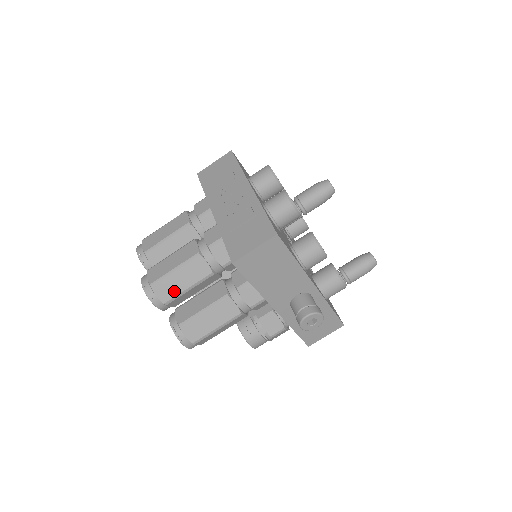
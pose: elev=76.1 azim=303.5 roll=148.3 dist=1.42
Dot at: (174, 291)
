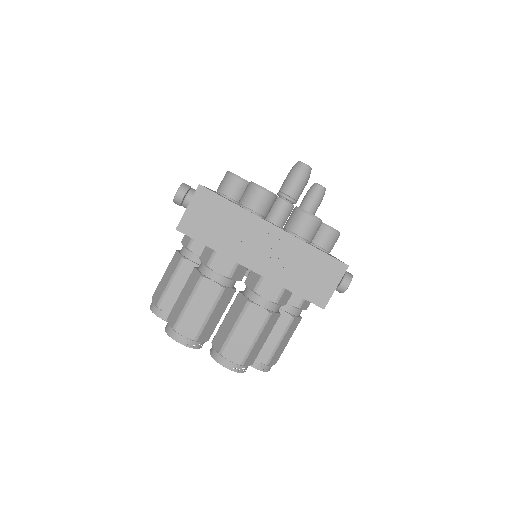
Dot at: (258, 351)
